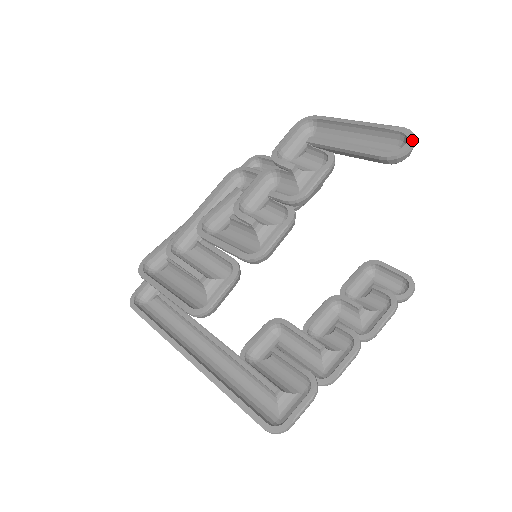
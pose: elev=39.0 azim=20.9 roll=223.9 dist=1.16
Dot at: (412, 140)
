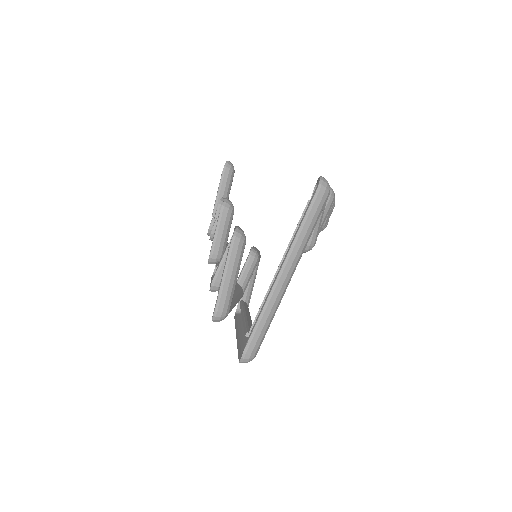
Dot at: occluded
